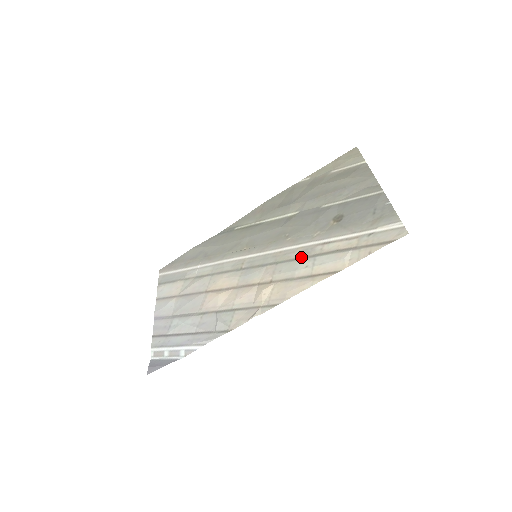
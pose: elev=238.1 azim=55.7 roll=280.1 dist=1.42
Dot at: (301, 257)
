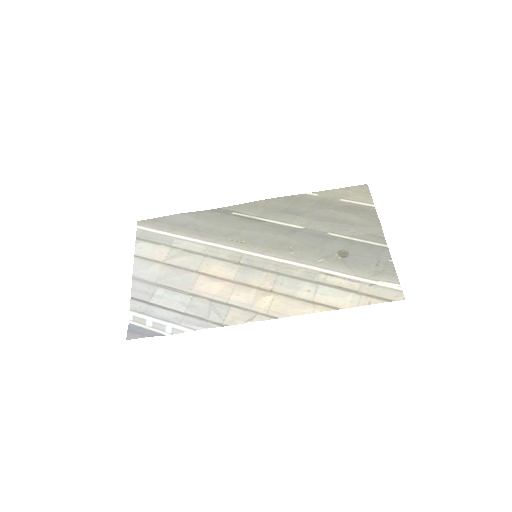
Dot at: (304, 278)
